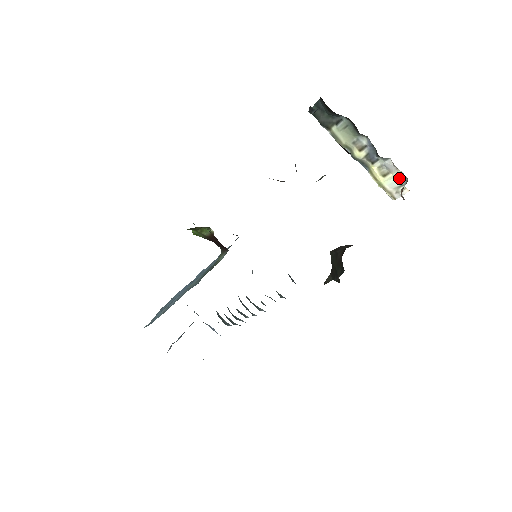
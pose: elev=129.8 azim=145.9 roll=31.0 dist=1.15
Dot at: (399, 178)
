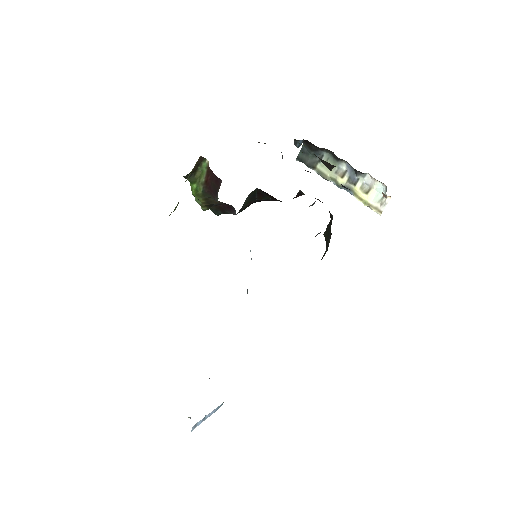
Dot at: (380, 190)
